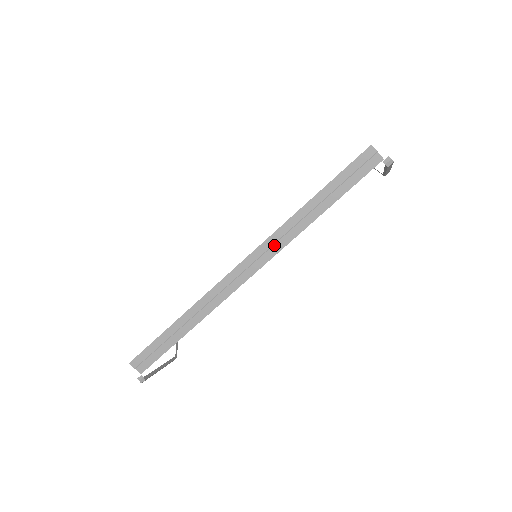
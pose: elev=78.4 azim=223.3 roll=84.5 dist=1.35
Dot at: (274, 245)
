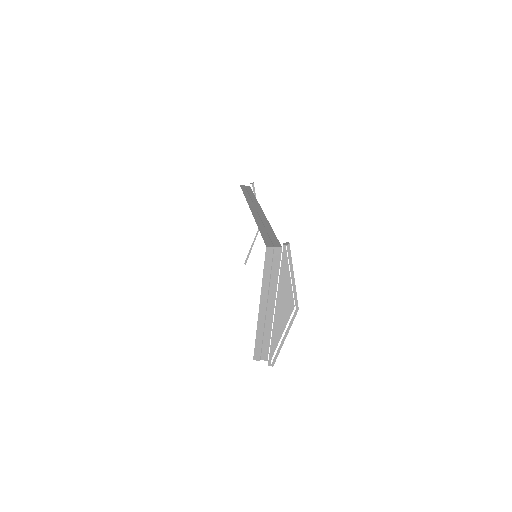
Dot at: occluded
